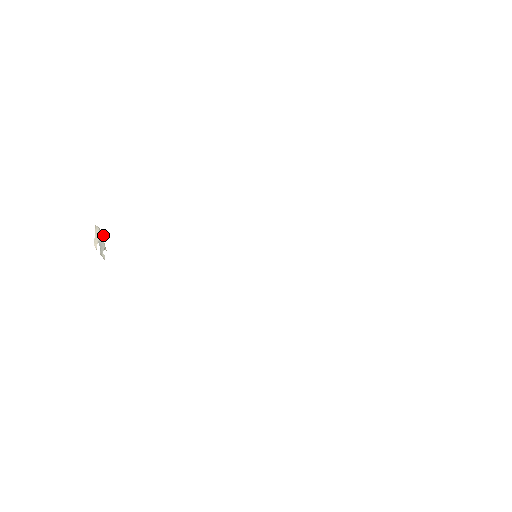
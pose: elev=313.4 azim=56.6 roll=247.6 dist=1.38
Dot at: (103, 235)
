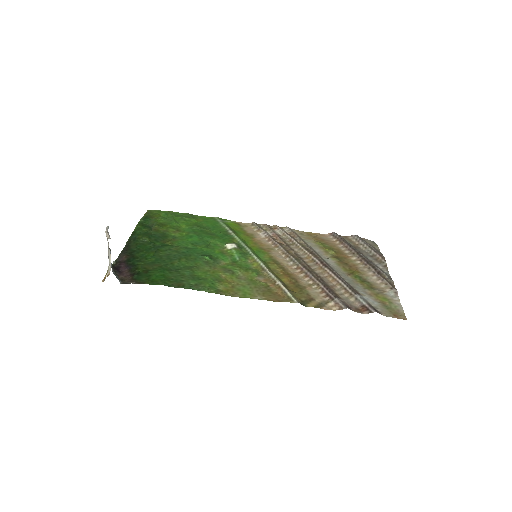
Dot at: (110, 266)
